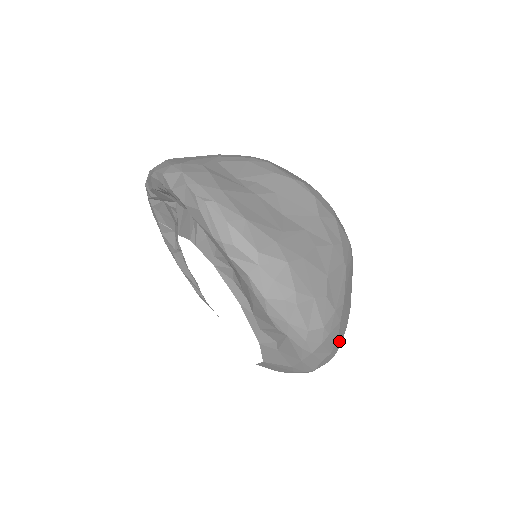
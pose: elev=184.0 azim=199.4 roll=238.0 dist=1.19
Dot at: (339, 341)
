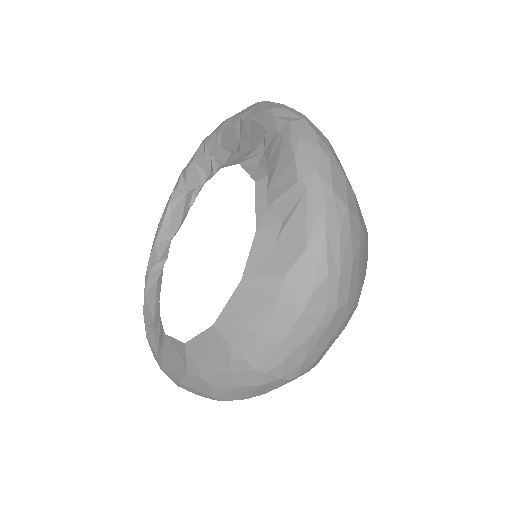
Dot at: (349, 283)
